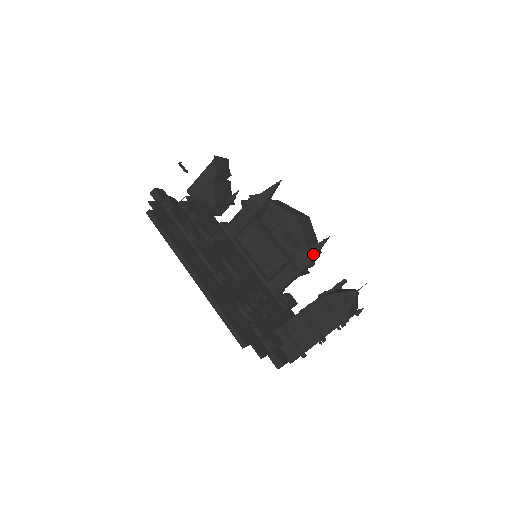
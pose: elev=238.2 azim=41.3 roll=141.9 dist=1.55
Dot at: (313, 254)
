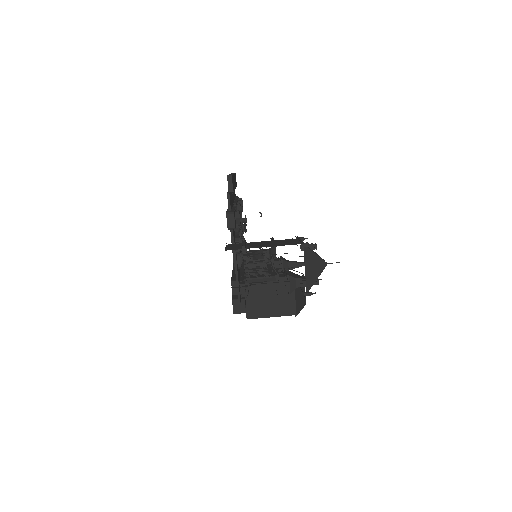
Dot at: (299, 278)
